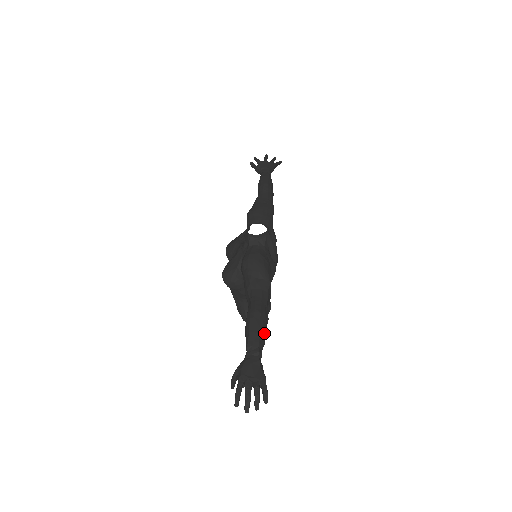
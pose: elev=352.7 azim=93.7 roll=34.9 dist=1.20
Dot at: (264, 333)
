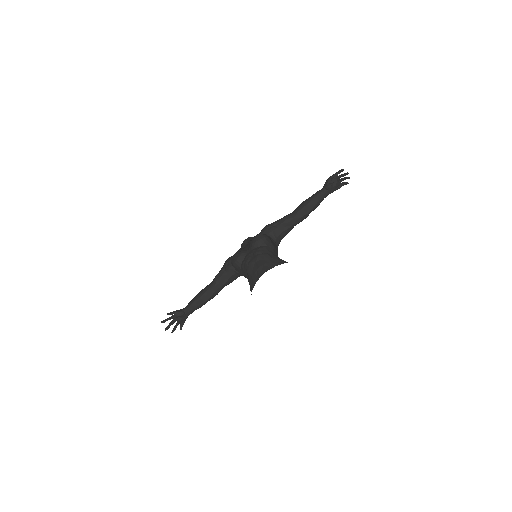
Dot at: occluded
